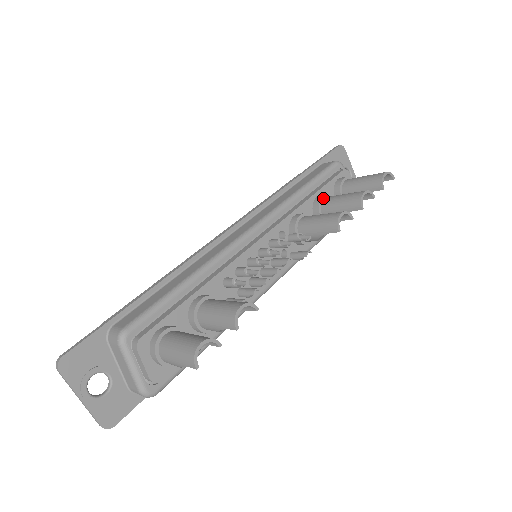
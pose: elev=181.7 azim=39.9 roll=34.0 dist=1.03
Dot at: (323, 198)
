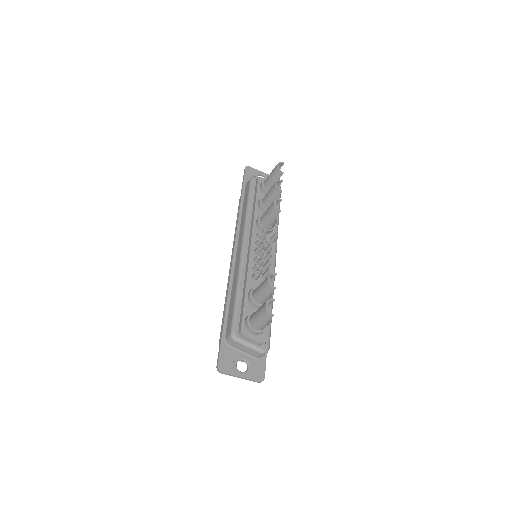
Dot at: (261, 202)
